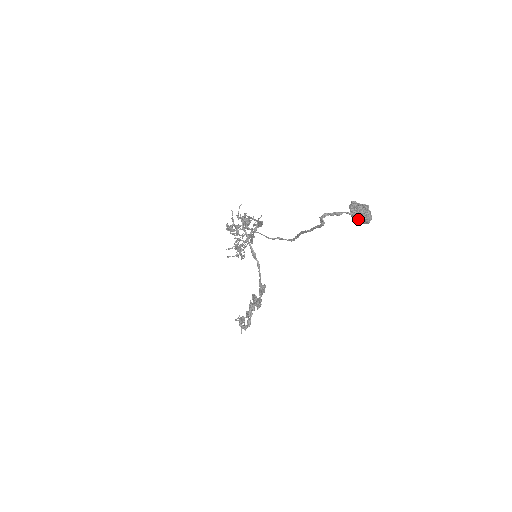
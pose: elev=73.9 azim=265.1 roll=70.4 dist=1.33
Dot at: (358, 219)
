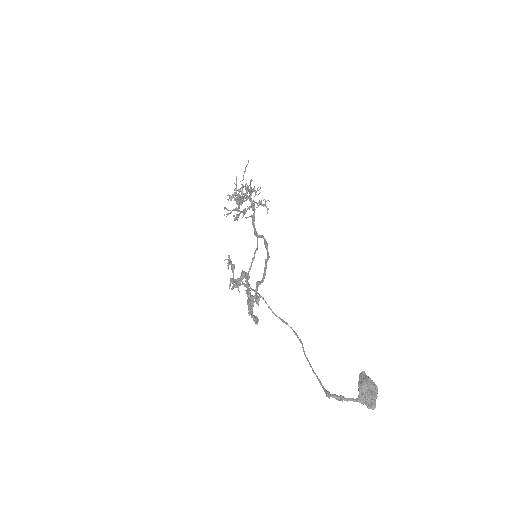
Dot at: (363, 403)
